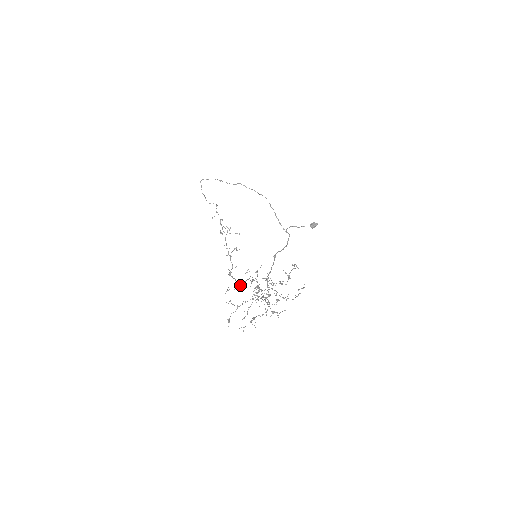
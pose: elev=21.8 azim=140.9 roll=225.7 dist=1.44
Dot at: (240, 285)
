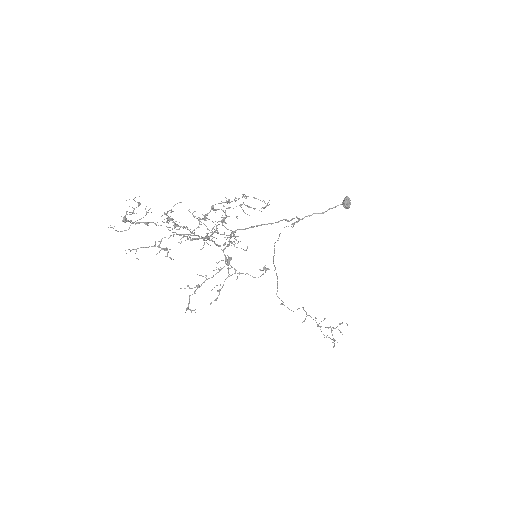
Dot at: (137, 223)
